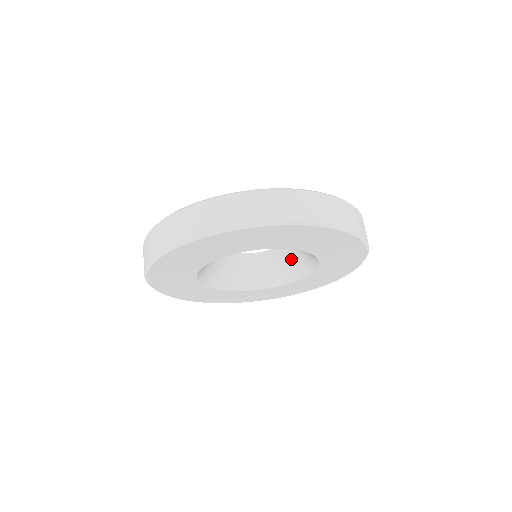
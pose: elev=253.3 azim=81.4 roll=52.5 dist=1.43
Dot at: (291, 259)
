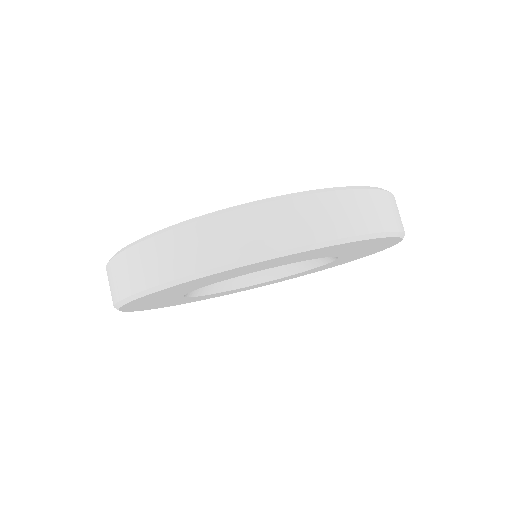
Dot at: occluded
